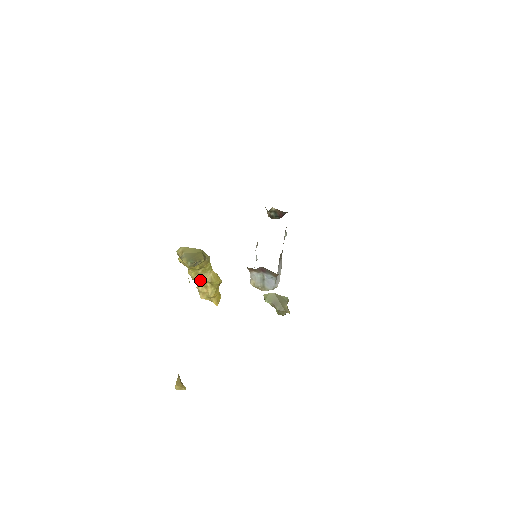
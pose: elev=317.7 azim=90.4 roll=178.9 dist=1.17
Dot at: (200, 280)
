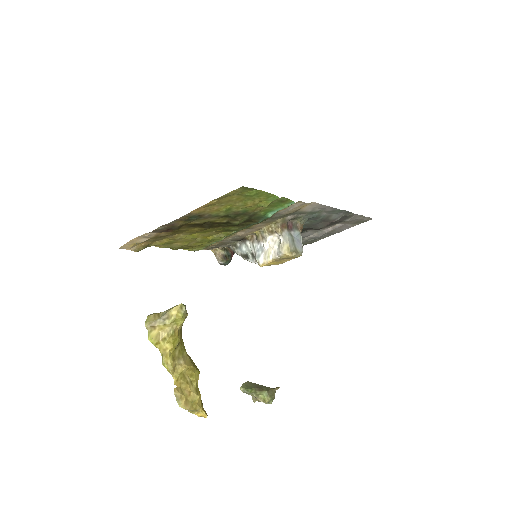
Dot at: (178, 372)
